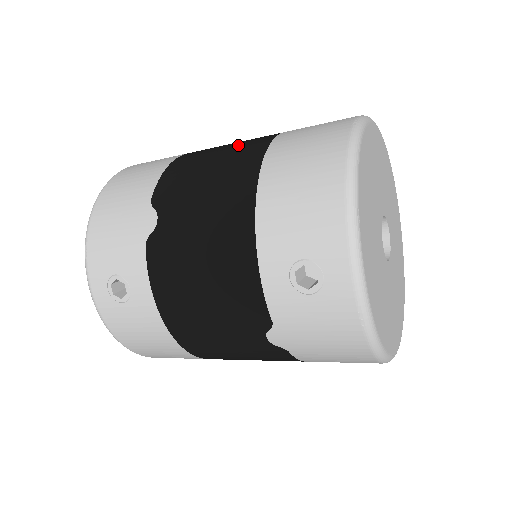
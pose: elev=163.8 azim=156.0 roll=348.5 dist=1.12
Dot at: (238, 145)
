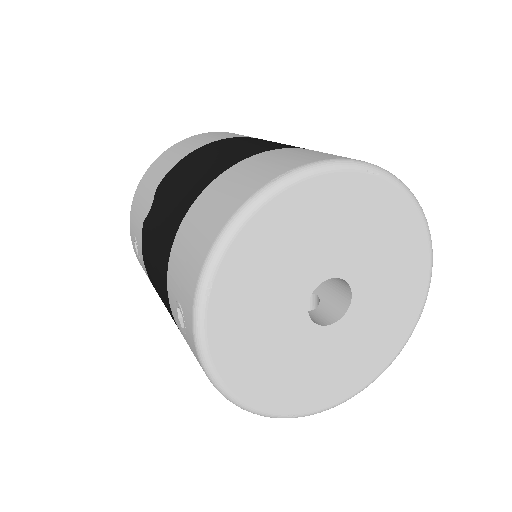
Dot at: (227, 154)
